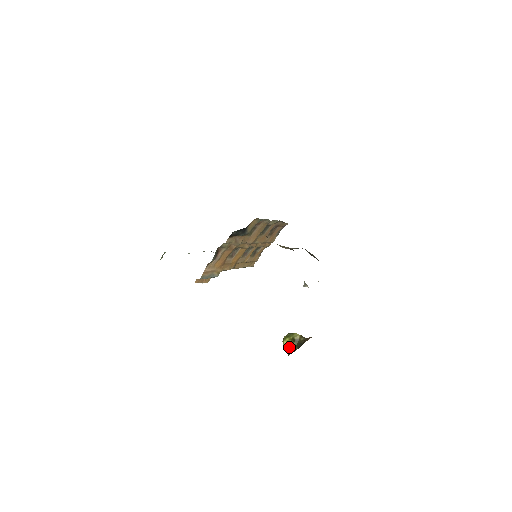
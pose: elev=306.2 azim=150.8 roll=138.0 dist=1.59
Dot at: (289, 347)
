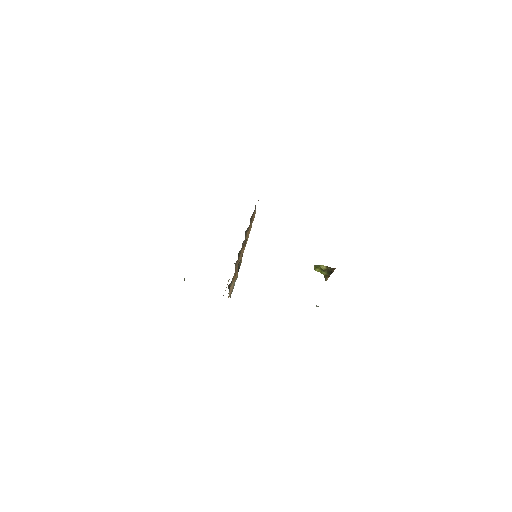
Dot at: occluded
